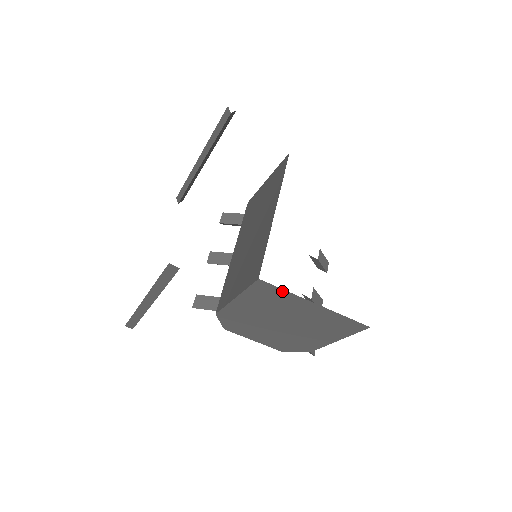
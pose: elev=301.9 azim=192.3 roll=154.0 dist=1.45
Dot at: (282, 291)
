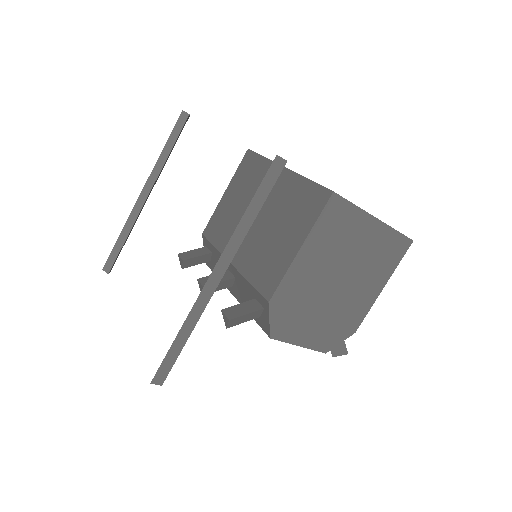
Dot at: (351, 208)
